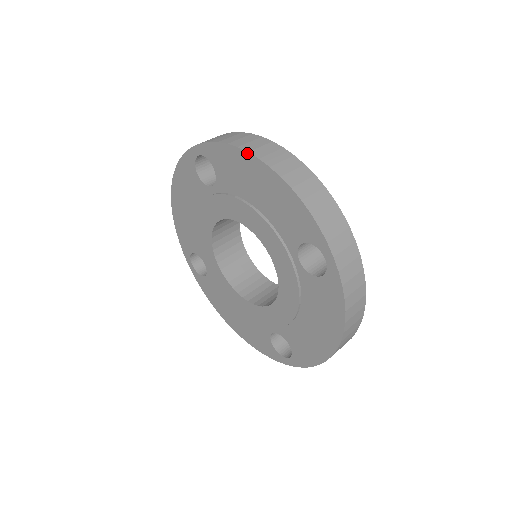
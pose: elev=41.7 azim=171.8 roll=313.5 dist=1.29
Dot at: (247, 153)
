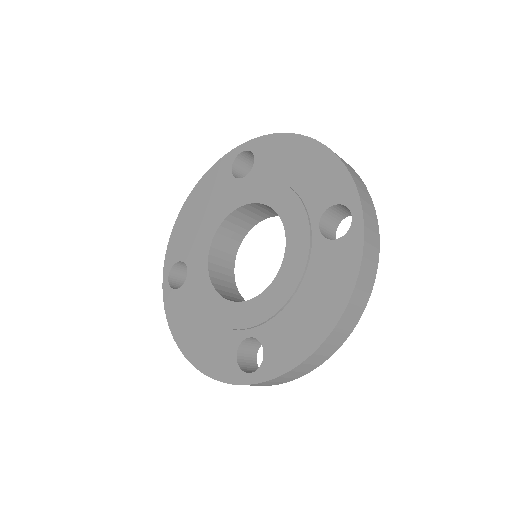
Dot at: (299, 135)
